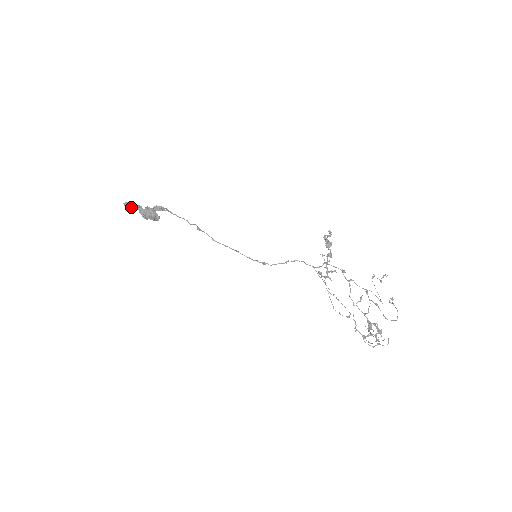
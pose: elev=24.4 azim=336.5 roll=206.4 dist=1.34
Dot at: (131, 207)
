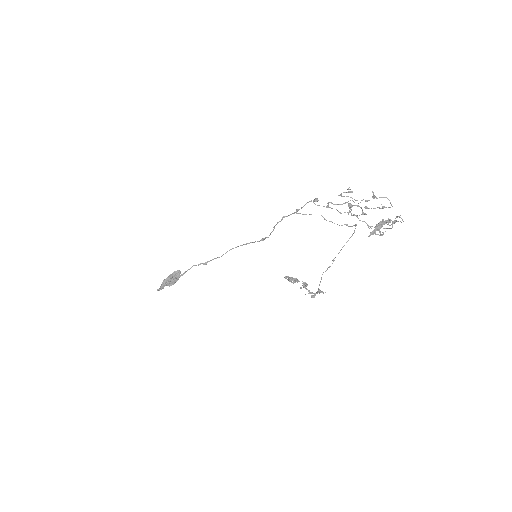
Dot at: occluded
